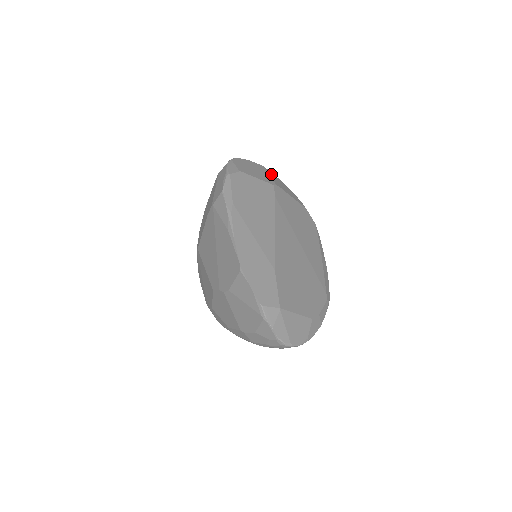
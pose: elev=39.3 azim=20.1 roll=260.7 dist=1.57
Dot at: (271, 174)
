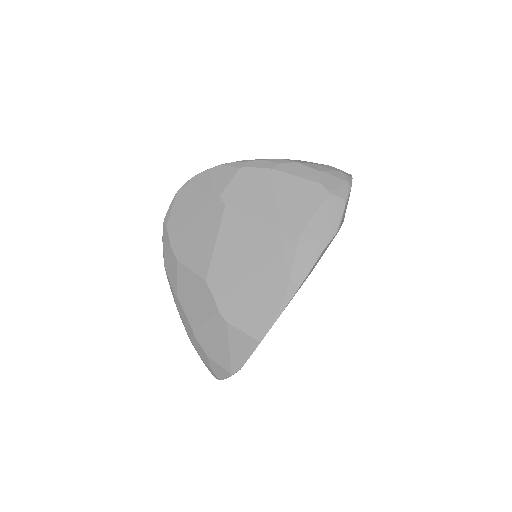
Dot at: occluded
